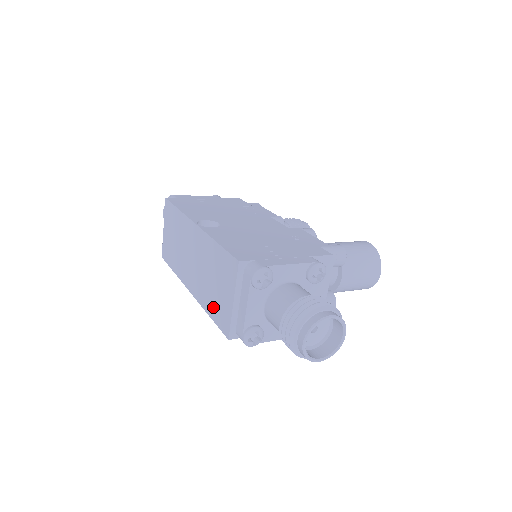
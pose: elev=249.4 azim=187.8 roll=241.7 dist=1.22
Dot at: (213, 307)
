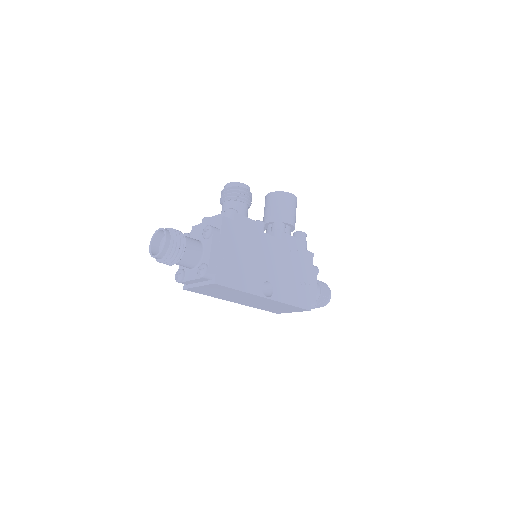
Dot at: (268, 309)
